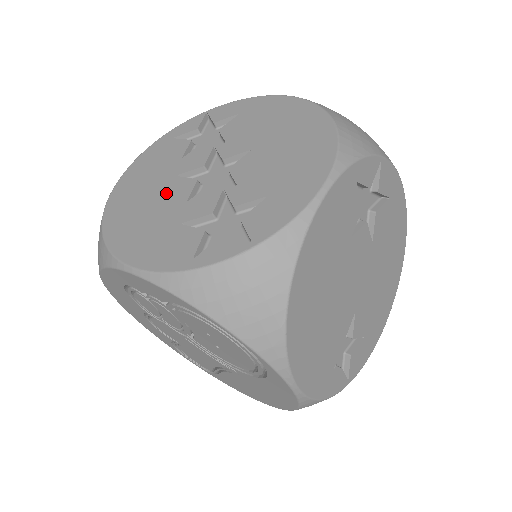
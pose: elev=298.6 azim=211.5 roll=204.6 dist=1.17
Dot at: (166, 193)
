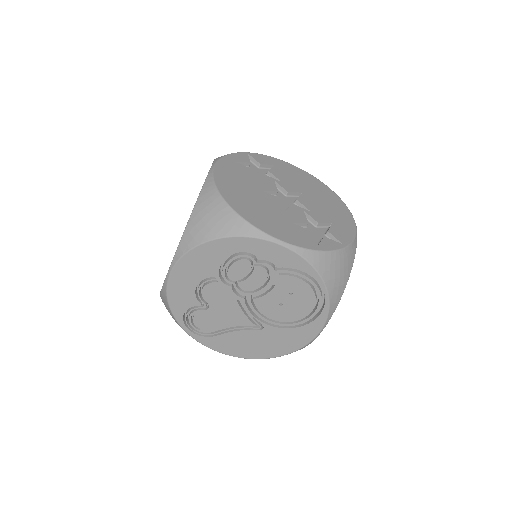
Dot at: (265, 200)
